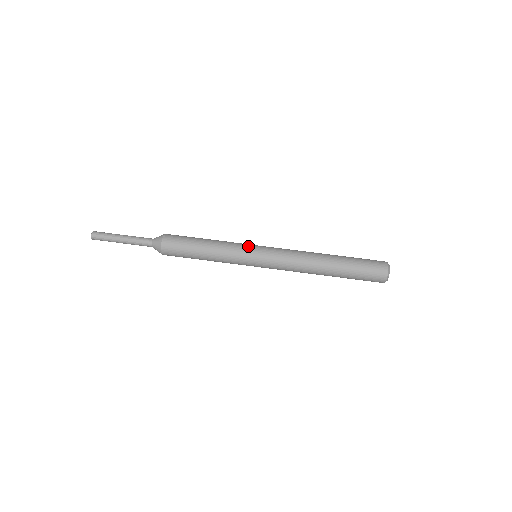
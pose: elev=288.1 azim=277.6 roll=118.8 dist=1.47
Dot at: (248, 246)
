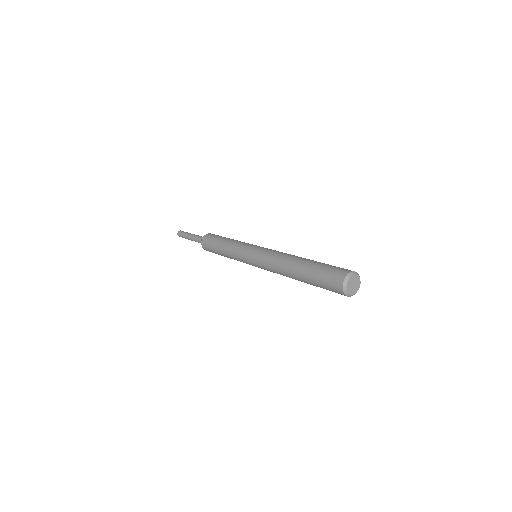
Dot at: occluded
